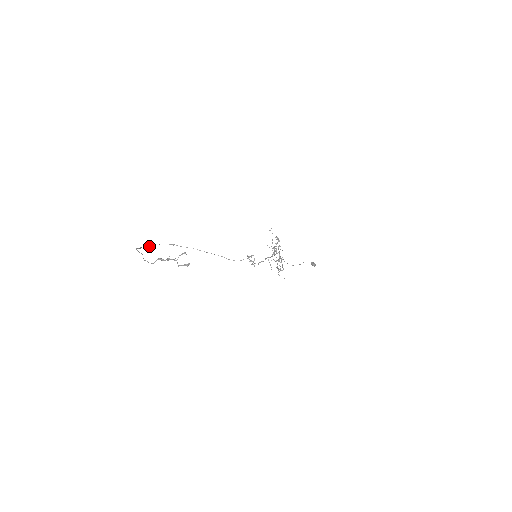
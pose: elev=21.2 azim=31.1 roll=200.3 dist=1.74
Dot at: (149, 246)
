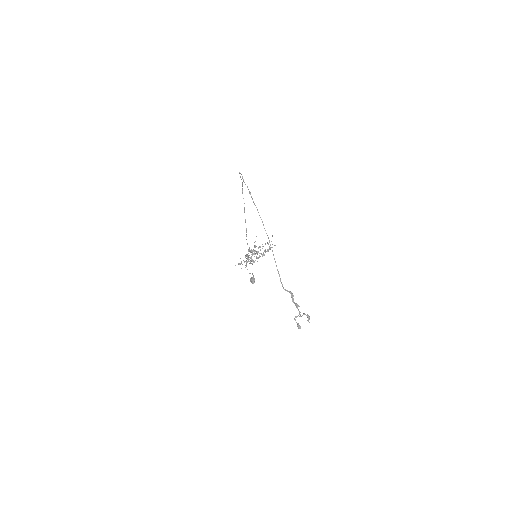
Dot at: occluded
